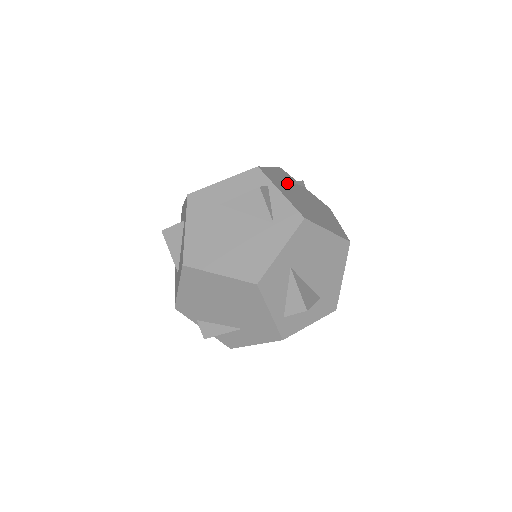
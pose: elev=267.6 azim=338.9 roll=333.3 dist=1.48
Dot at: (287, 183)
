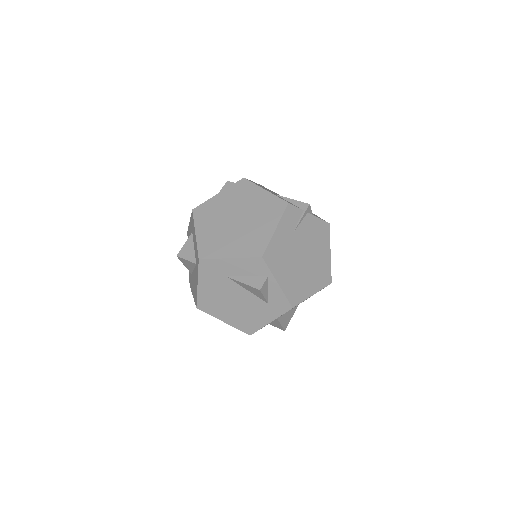
Dot at: (289, 243)
